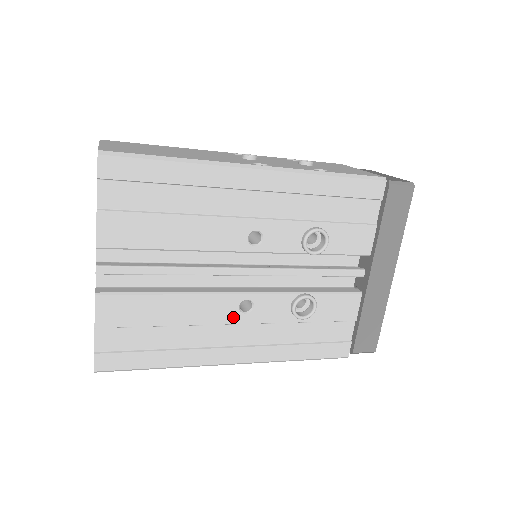
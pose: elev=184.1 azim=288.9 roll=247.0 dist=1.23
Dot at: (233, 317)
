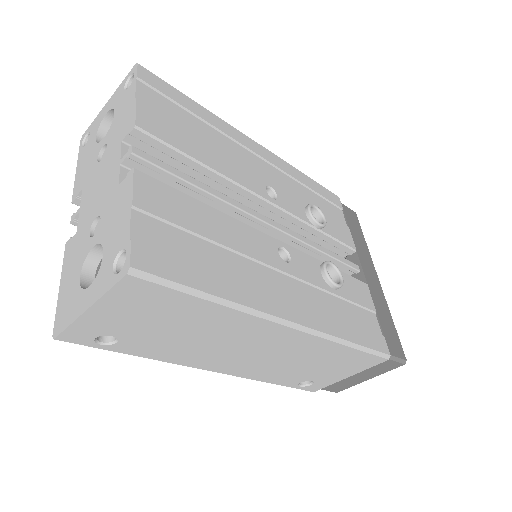
Dot at: (276, 261)
